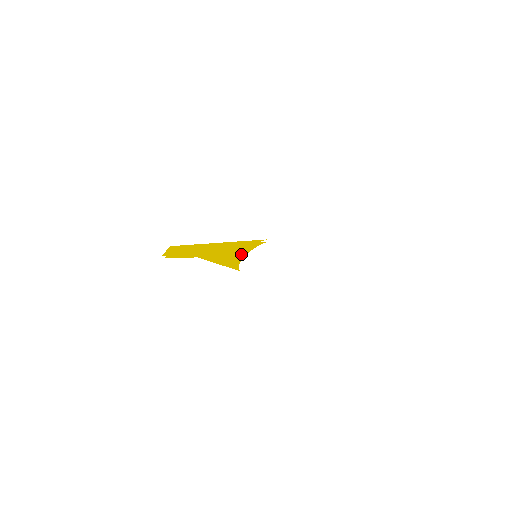
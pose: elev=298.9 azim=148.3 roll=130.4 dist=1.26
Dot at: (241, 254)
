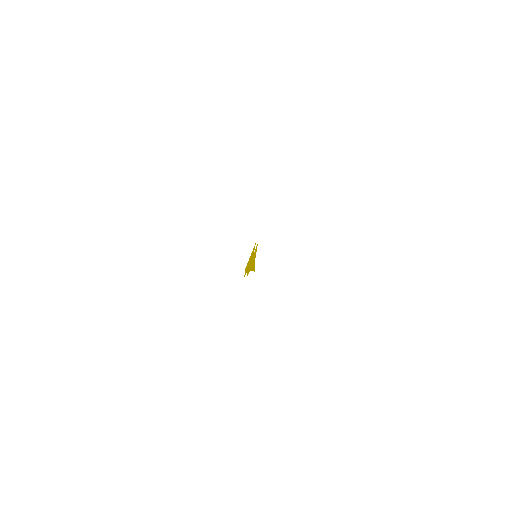
Dot at: occluded
